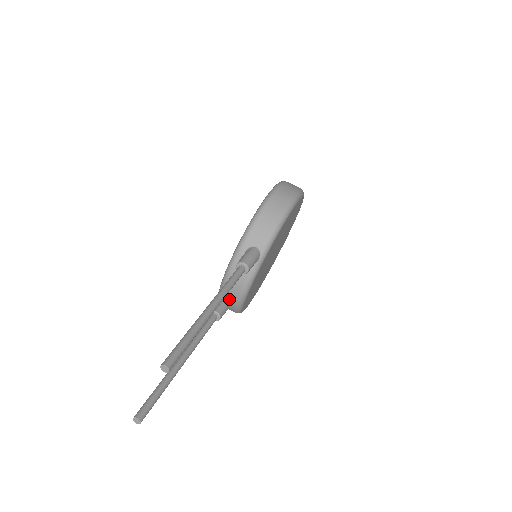
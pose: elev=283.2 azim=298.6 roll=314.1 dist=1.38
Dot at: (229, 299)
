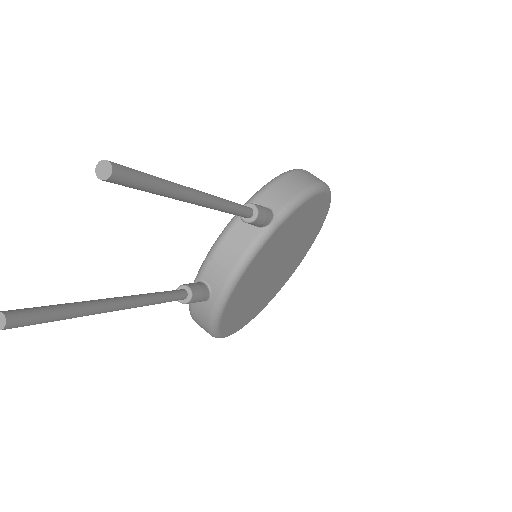
Dot at: (209, 286)
